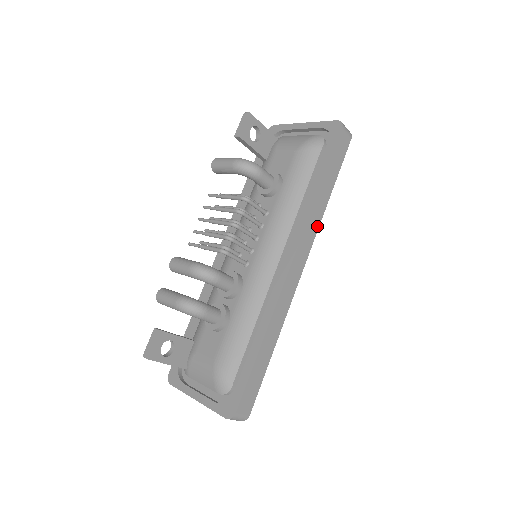
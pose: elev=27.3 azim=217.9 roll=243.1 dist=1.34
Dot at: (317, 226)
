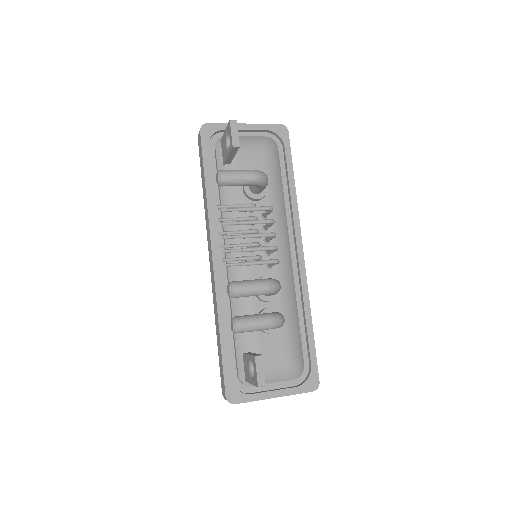
Dot at: occluded
